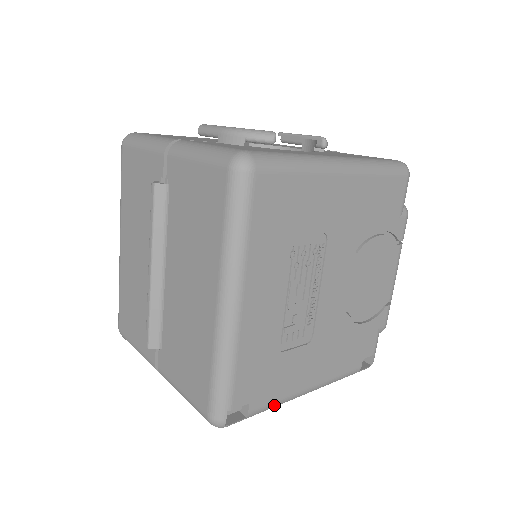
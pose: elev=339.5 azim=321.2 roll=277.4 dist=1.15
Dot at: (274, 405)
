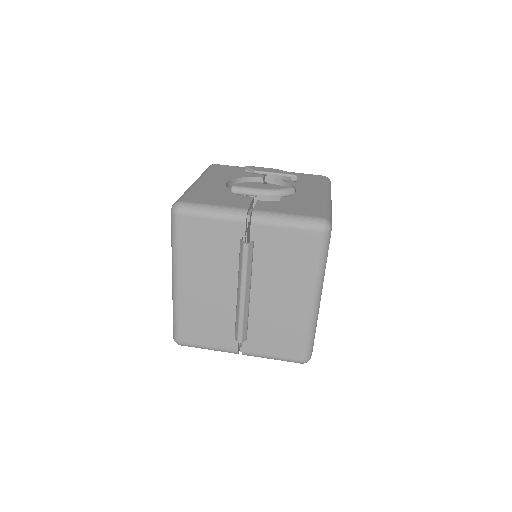
Dot at: occluded
